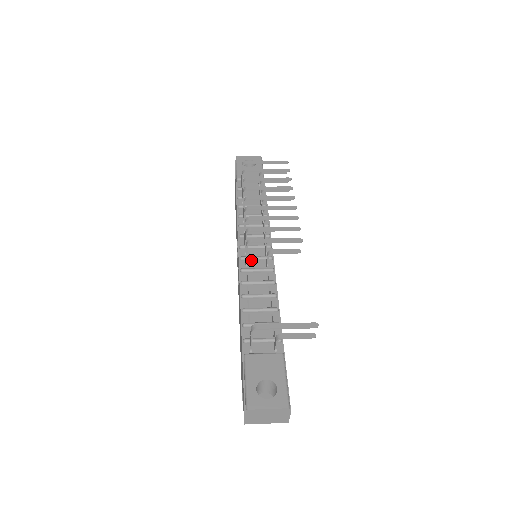
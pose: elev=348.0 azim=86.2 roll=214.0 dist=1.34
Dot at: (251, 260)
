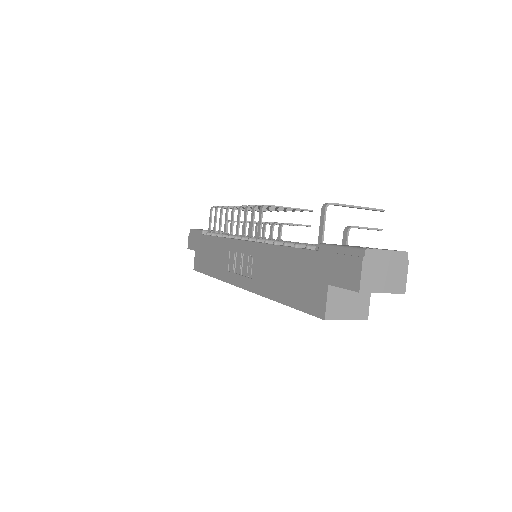
Dot at: occluded
